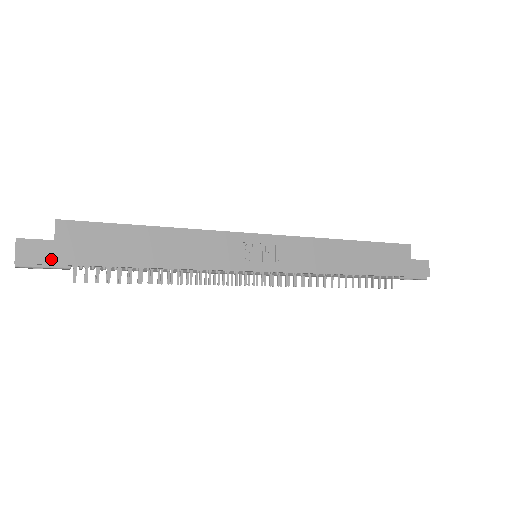
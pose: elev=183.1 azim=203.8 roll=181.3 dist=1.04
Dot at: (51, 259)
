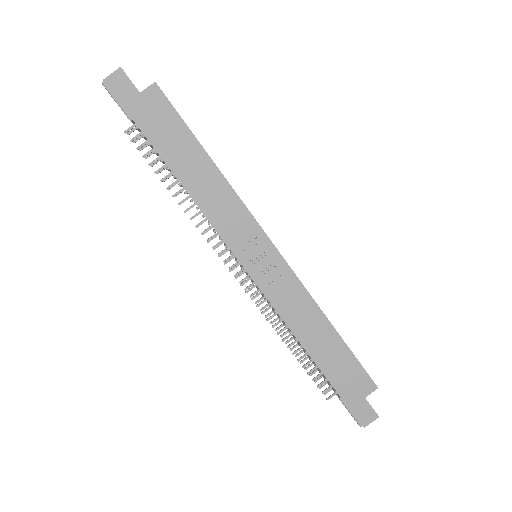
Dot at: (125, 101)
